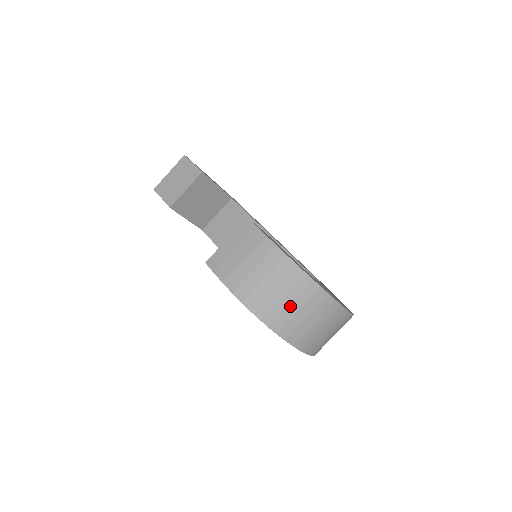
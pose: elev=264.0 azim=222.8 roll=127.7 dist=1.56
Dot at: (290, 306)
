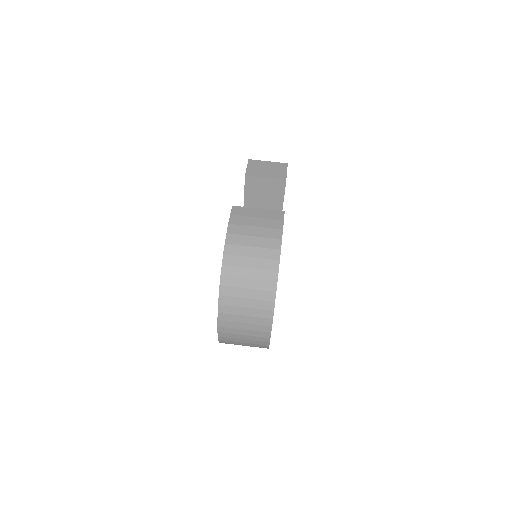
Dot at: (247, 278)
